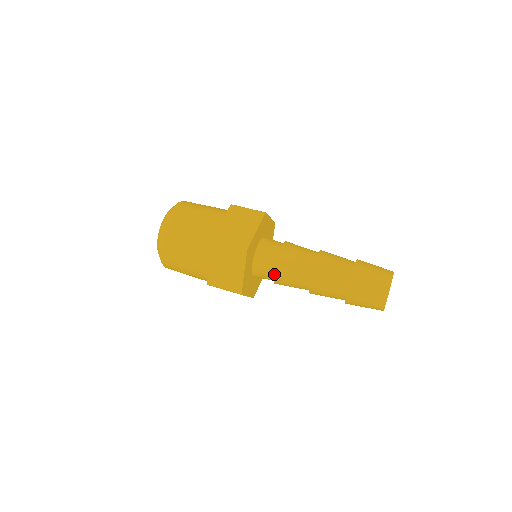
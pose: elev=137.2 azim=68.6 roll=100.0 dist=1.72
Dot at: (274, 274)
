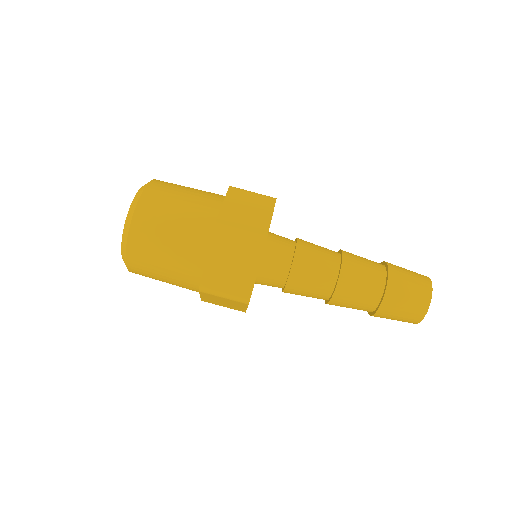
Dot at: occluded
